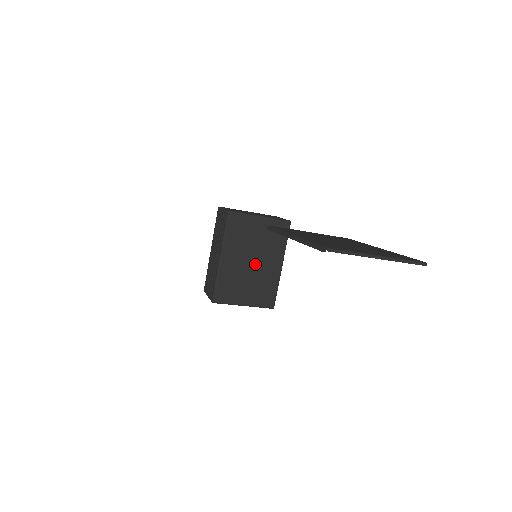
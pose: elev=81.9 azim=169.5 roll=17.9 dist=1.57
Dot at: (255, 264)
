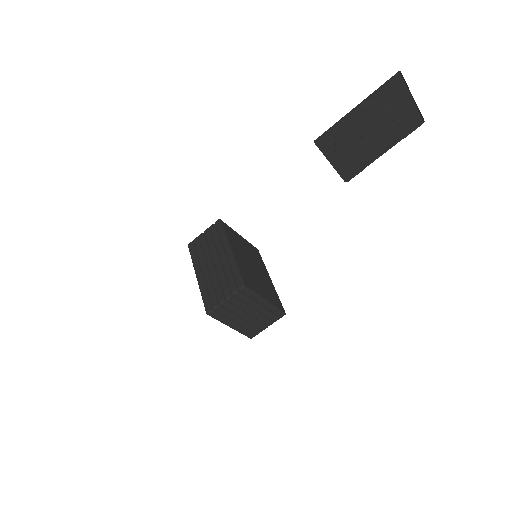
Dot at: (255, 268)
